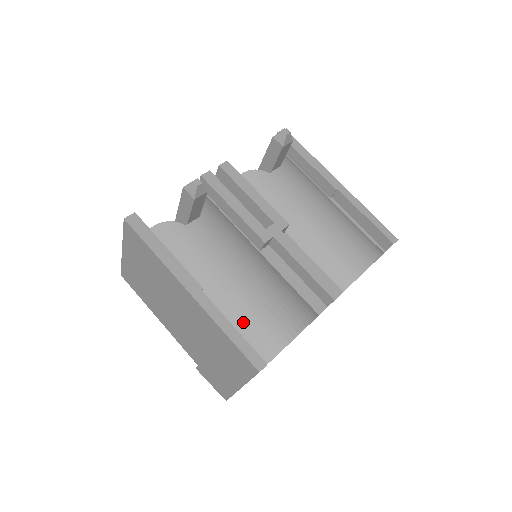
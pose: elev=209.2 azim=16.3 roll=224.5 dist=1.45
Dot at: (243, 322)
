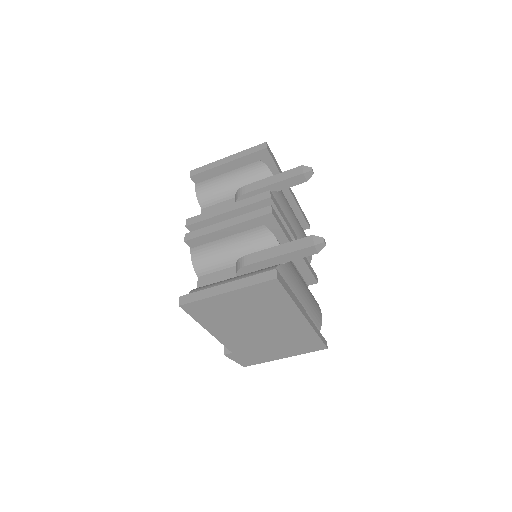
Dot at: occluded
